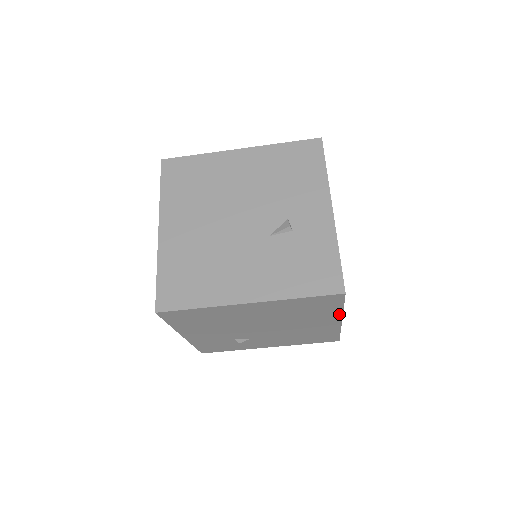
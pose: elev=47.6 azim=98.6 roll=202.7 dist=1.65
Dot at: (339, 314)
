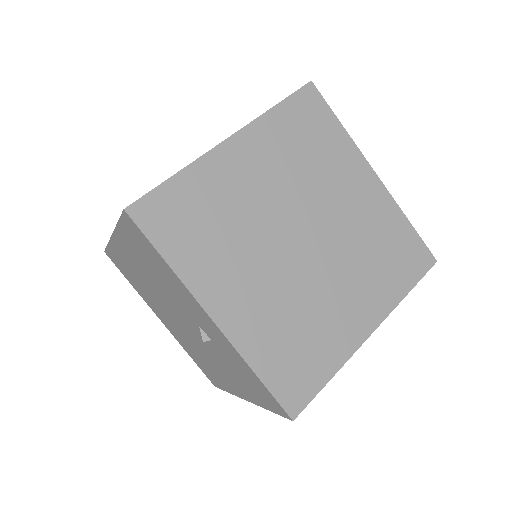
Dot at: (347, 356)
